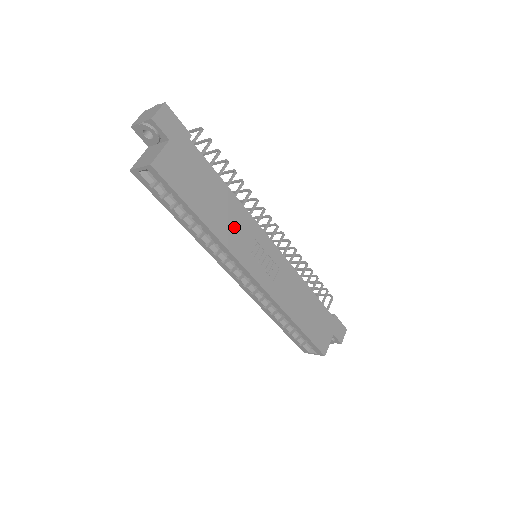
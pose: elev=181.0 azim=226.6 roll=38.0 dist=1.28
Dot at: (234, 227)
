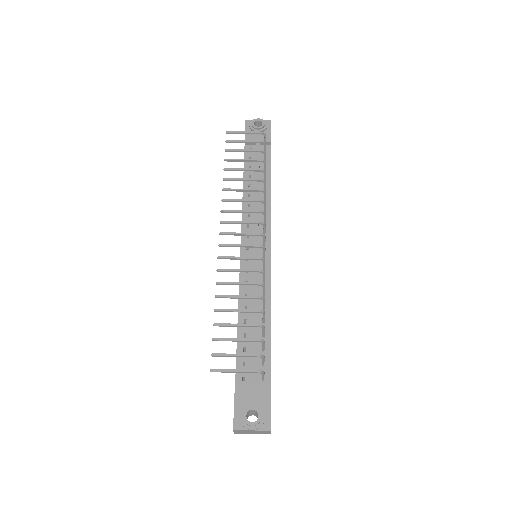
Dot at: occluded
